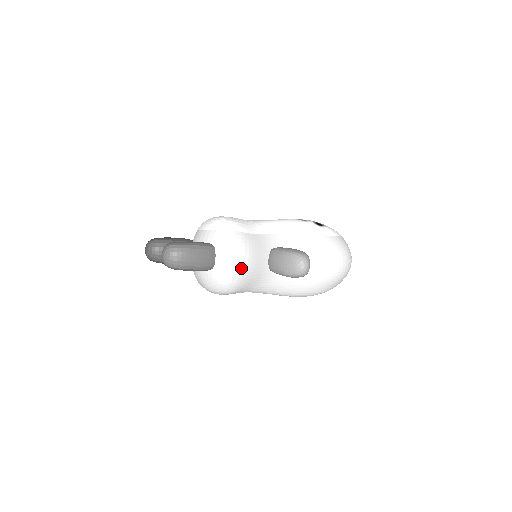
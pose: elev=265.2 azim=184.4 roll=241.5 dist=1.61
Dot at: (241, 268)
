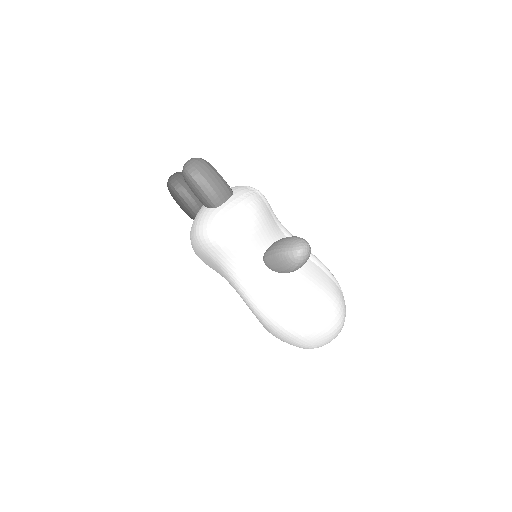
Dot at: (243, 221)
